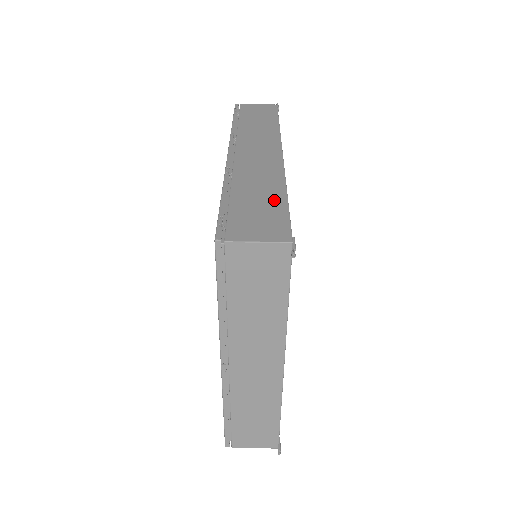
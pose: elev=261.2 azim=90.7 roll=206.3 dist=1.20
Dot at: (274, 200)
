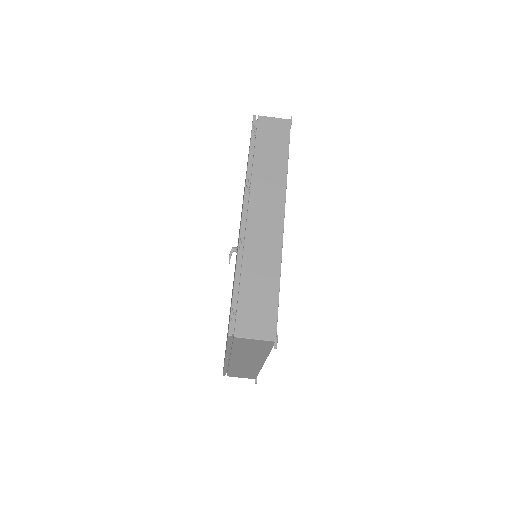
Dot at: (270, 289)
